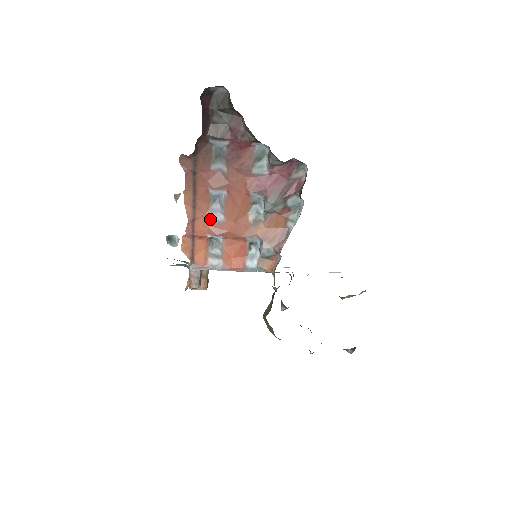
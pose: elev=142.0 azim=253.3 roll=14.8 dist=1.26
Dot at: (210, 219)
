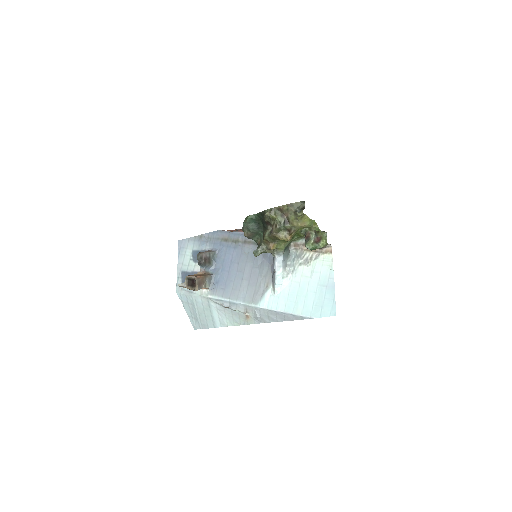
Dot at: occluded
